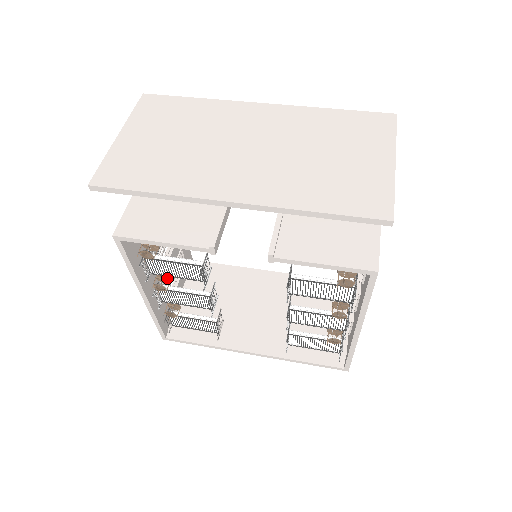
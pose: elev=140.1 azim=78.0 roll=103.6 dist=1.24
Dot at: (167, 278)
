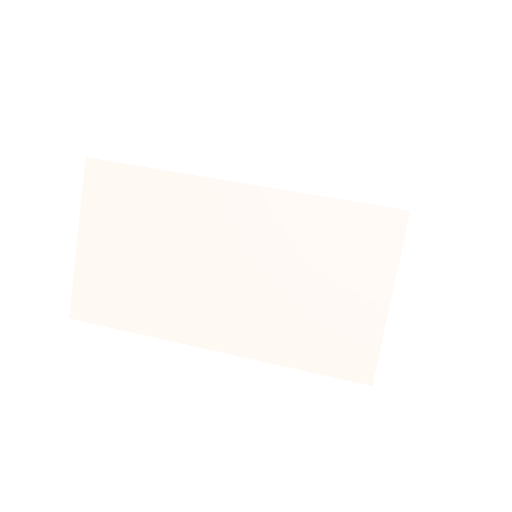
Dot at: occluded
